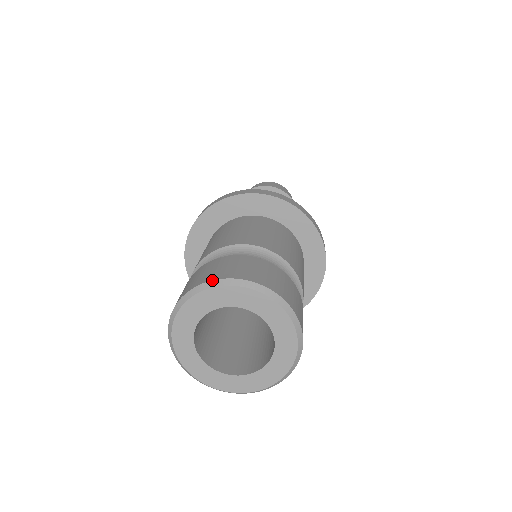
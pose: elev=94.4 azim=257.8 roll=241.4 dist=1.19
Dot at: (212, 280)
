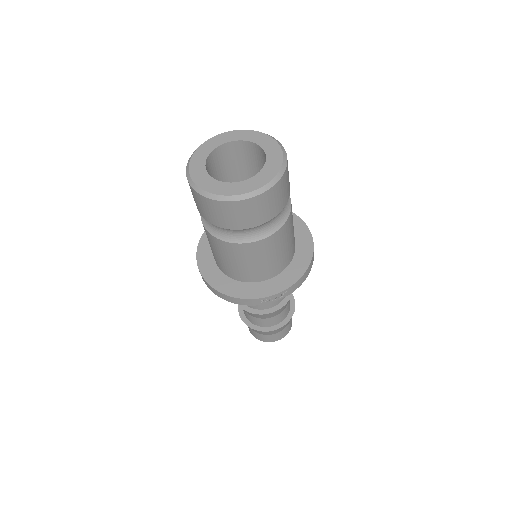
Dot at: (237, 131)
